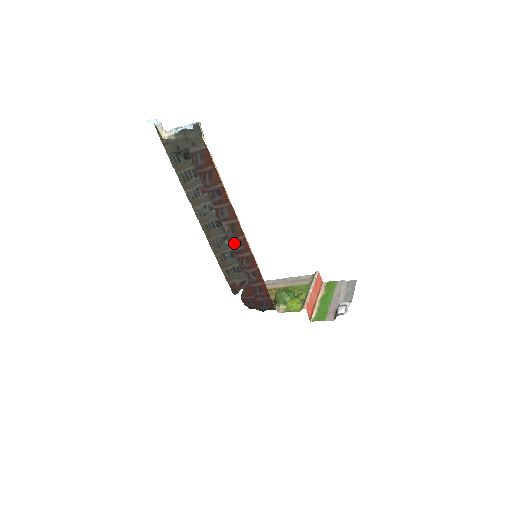
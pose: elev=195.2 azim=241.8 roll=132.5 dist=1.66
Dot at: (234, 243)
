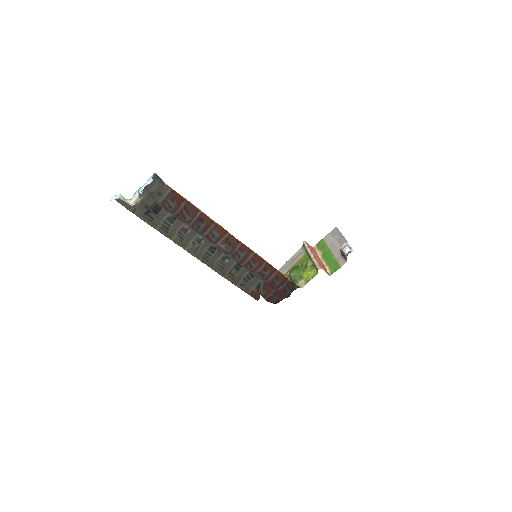
Dot at: (236, 254)
